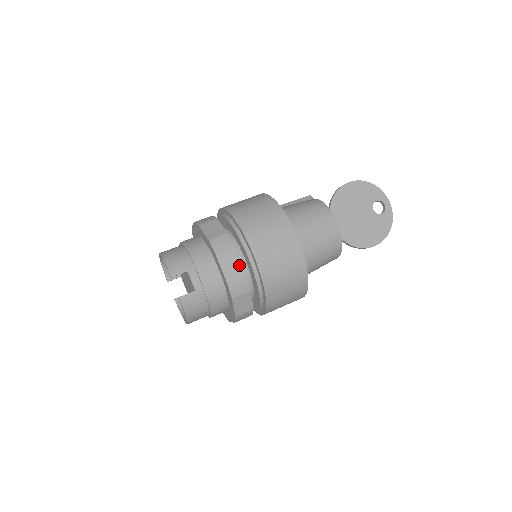
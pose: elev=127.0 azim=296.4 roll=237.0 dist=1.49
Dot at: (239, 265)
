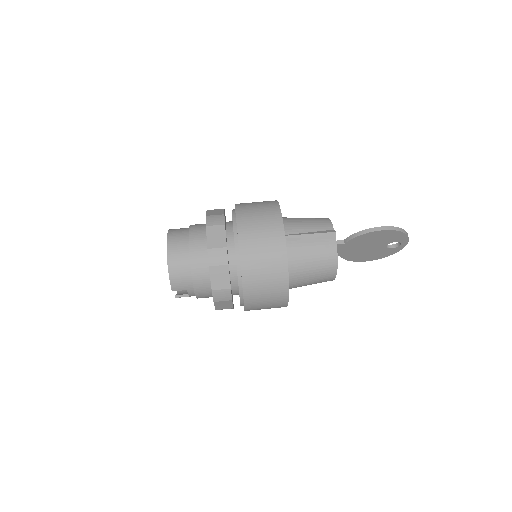
Dot at: (230, 305)
